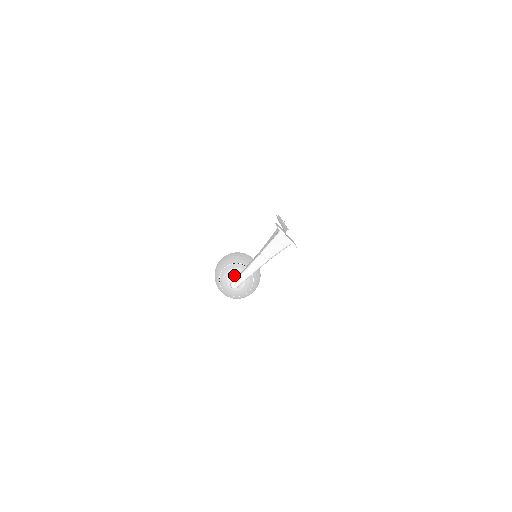
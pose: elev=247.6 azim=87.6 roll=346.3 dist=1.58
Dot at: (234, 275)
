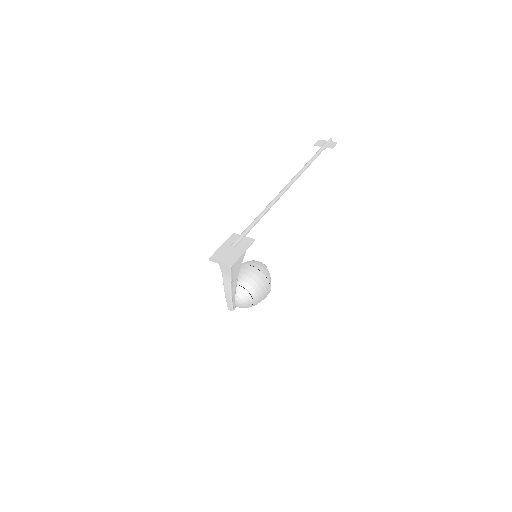
Dot at: occluded
